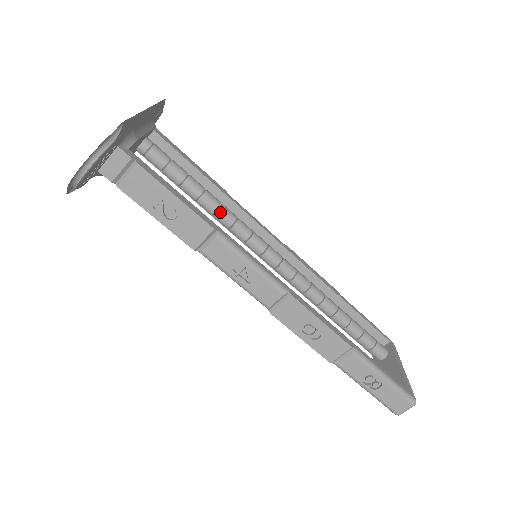
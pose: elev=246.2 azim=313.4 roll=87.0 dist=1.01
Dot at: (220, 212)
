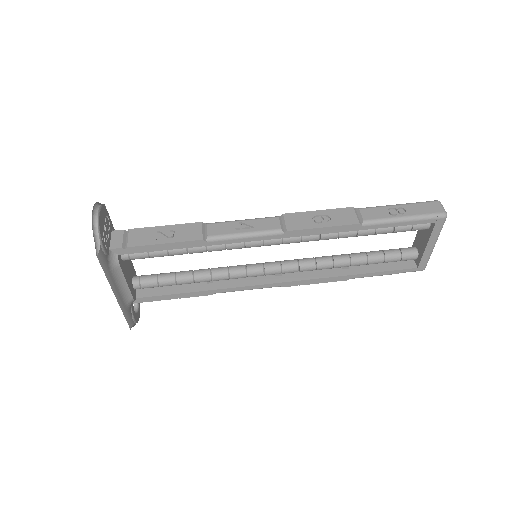
Dot at: (213, 269)
